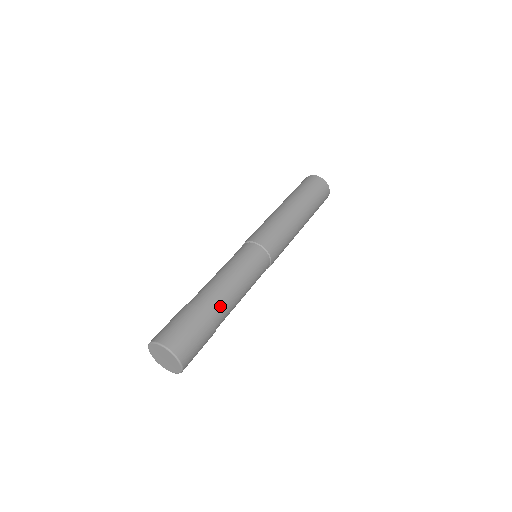
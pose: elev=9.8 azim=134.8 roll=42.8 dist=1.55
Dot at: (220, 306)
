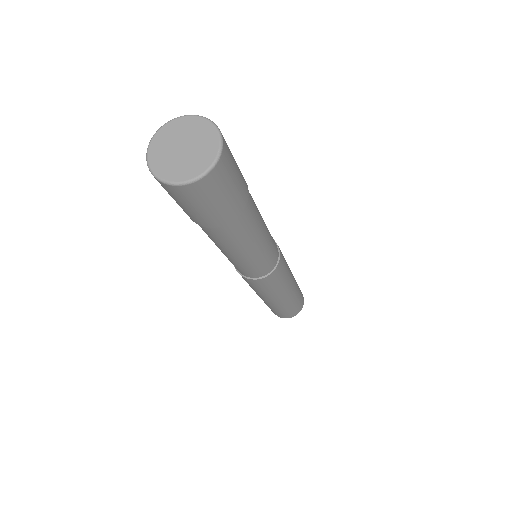
Dot at: (252, 199)
